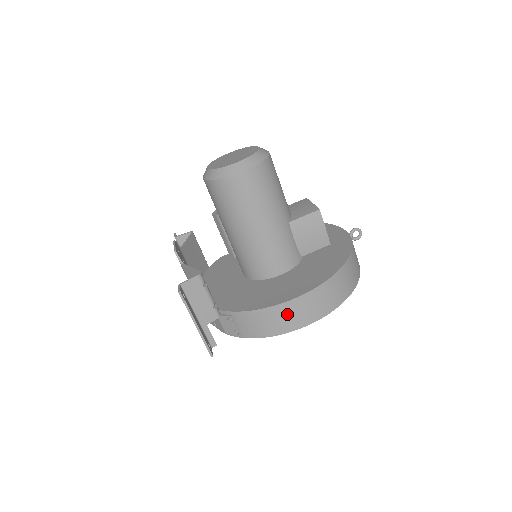
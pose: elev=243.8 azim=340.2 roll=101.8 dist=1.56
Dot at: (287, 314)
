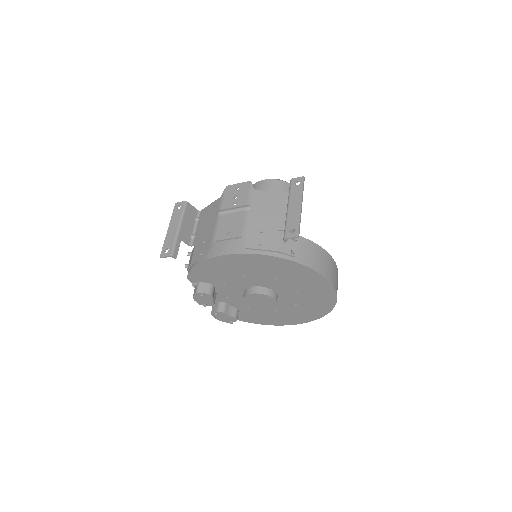
Dot at: (331, 266)
